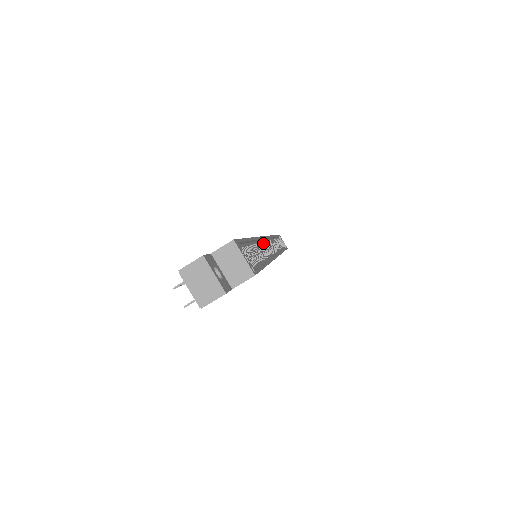
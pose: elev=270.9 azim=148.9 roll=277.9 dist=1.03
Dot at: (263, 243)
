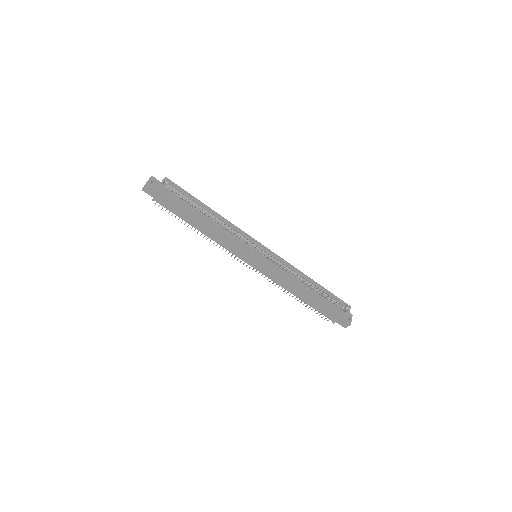
Dot at: (245, 237)
